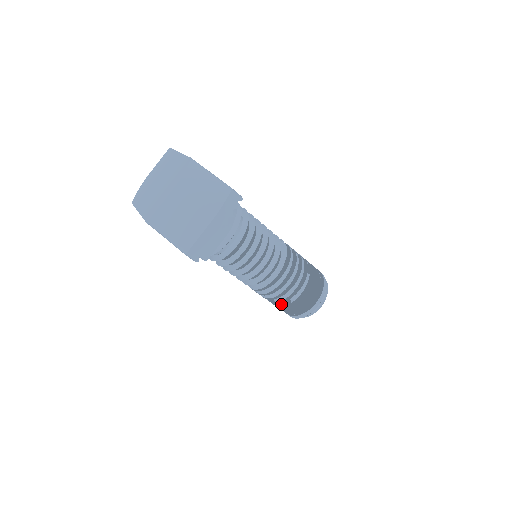
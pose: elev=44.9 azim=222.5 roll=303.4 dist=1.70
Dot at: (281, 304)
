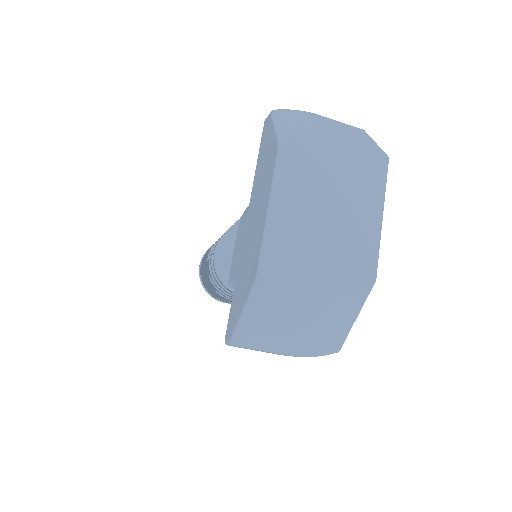
Dot at: occluded
